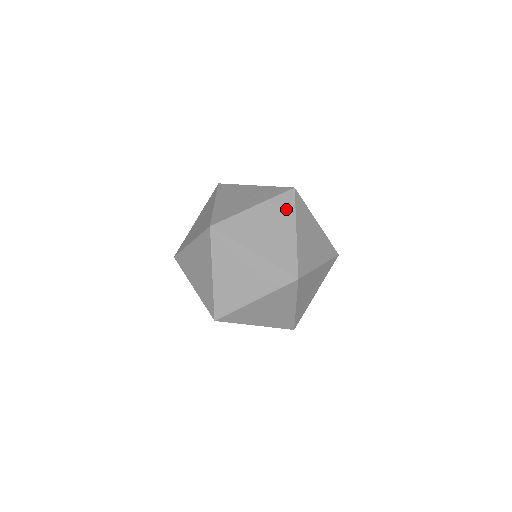
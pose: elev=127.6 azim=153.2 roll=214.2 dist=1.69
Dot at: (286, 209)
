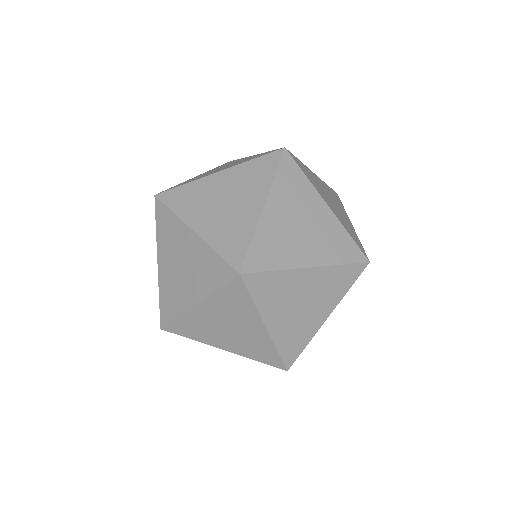
Dot at: occluded
